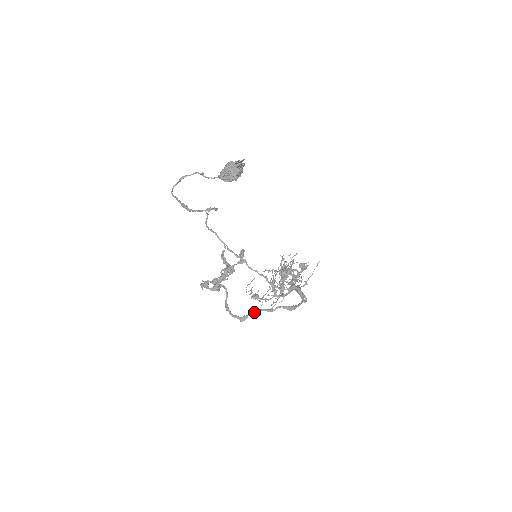
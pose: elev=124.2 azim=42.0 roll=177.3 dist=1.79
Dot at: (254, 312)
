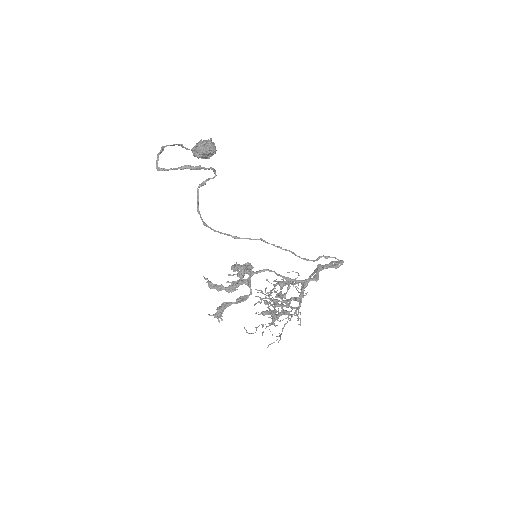
Dot at: (320, 266)
